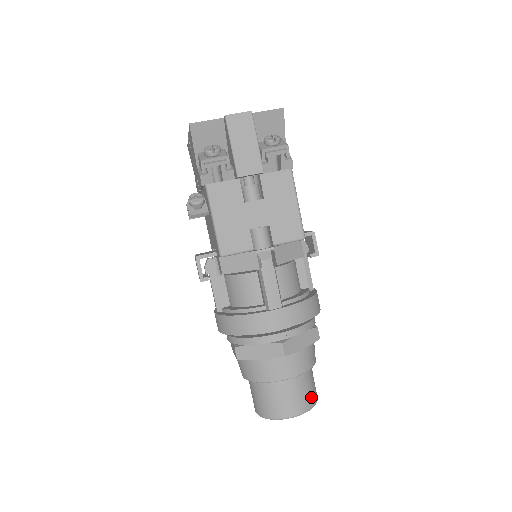
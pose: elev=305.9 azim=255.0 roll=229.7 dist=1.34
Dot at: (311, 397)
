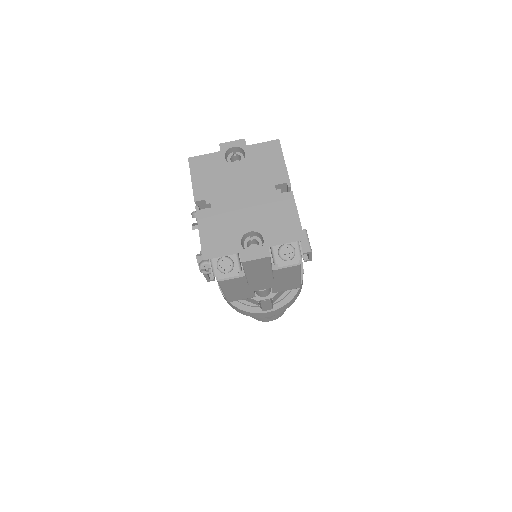
Dot at: occluded
